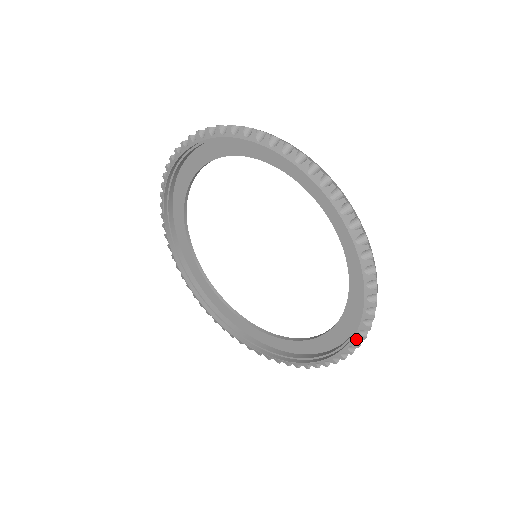
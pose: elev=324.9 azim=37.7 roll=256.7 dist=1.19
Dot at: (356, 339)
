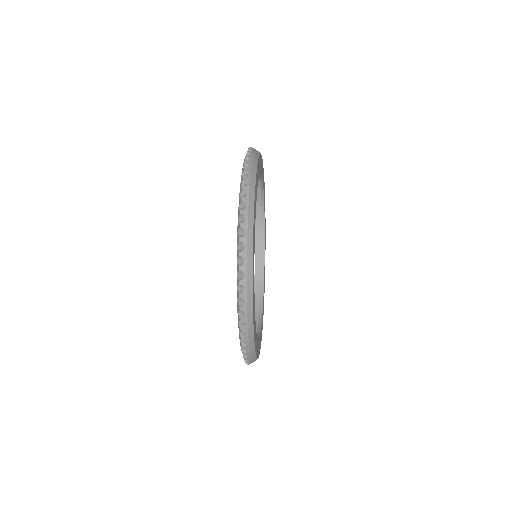
Dot at: (240, 311)
